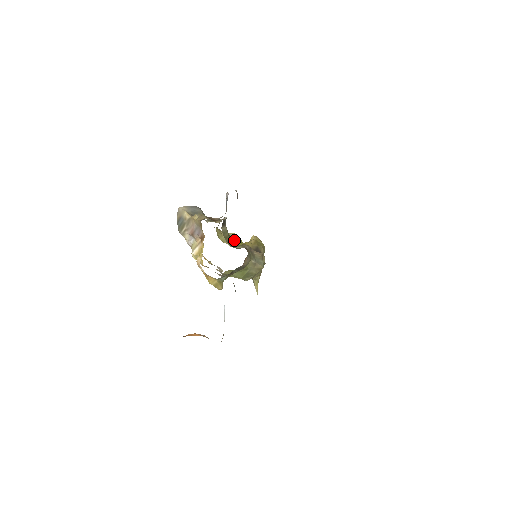
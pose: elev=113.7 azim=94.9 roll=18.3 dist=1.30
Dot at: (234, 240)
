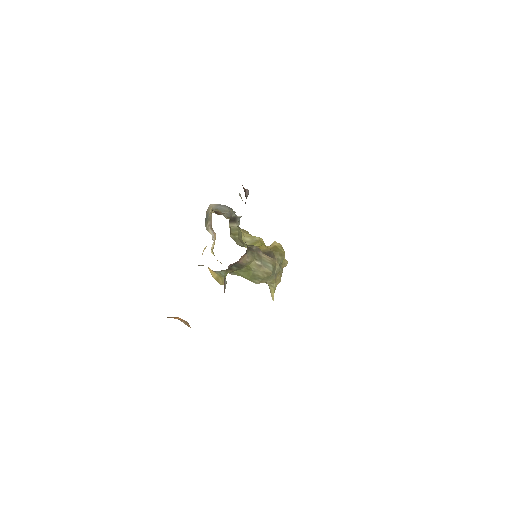
Dot at: (254, 242)
